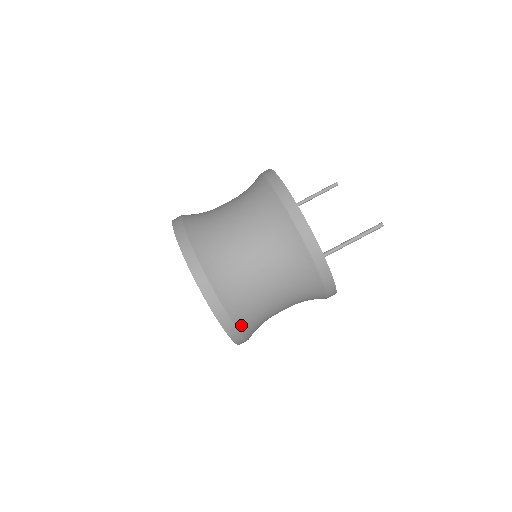
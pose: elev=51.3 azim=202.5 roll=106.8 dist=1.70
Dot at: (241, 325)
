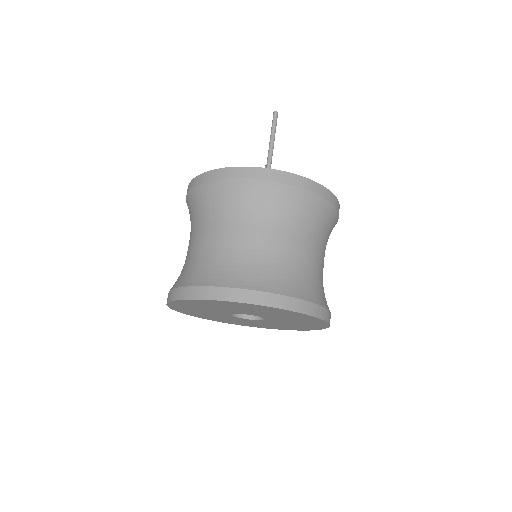
Dot at: (271, 288)
